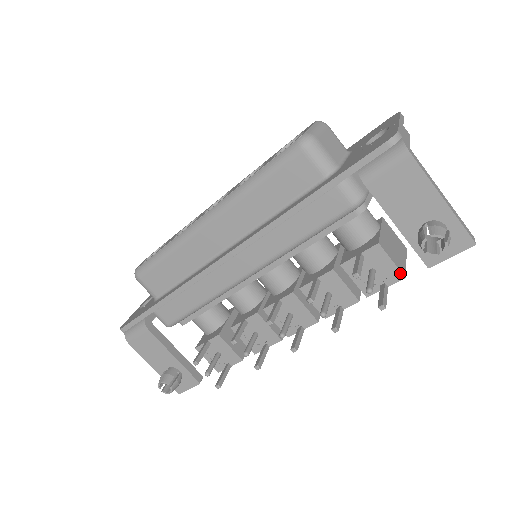
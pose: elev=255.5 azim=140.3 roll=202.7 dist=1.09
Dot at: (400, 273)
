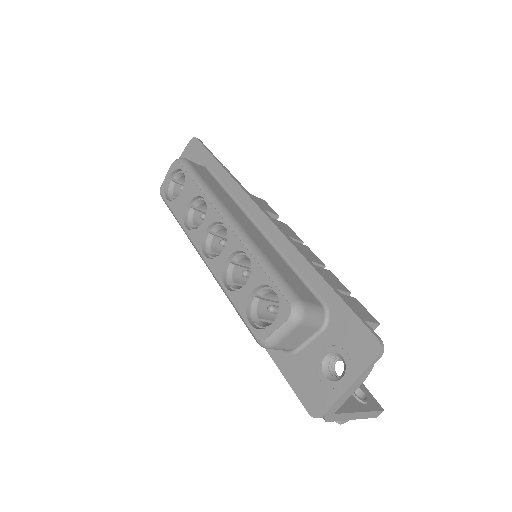
Dot at: occluded
